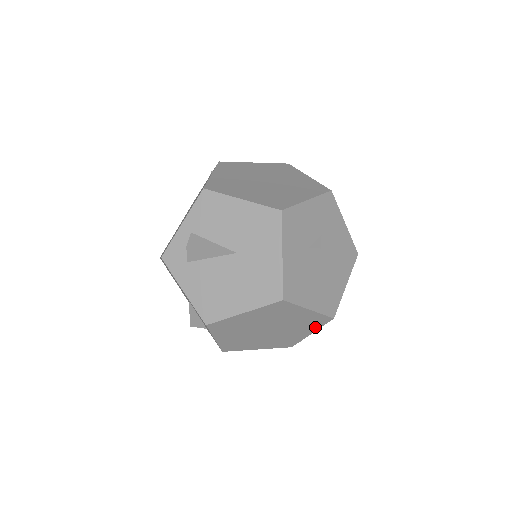
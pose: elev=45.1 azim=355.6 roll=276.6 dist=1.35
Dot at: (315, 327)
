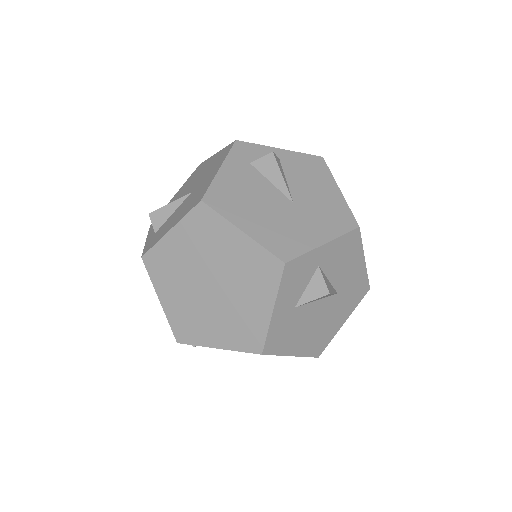
Dot at: (234, 343)
